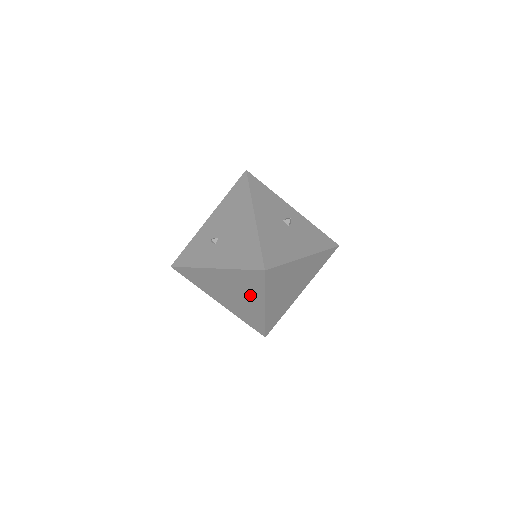
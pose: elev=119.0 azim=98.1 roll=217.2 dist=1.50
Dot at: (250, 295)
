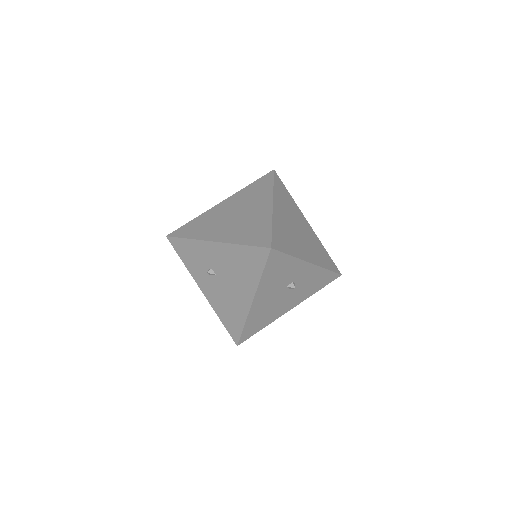
Dot at: occluded
